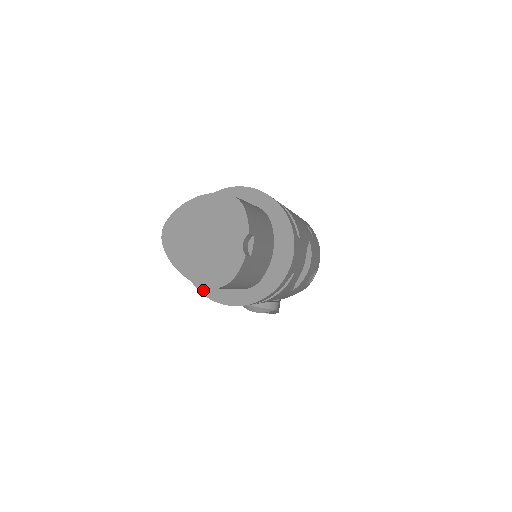
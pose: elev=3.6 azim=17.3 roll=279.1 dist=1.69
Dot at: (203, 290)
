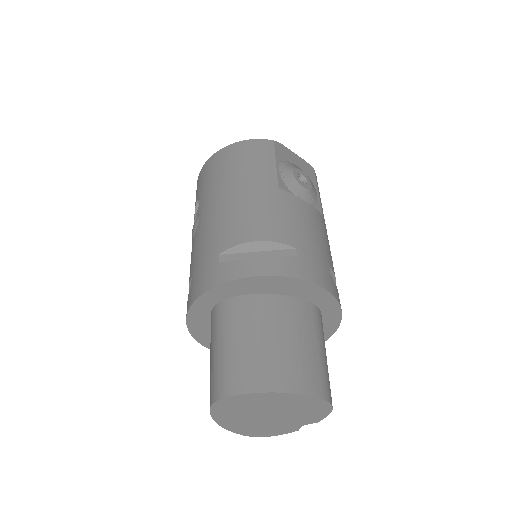
Dot at: (199, 338)
